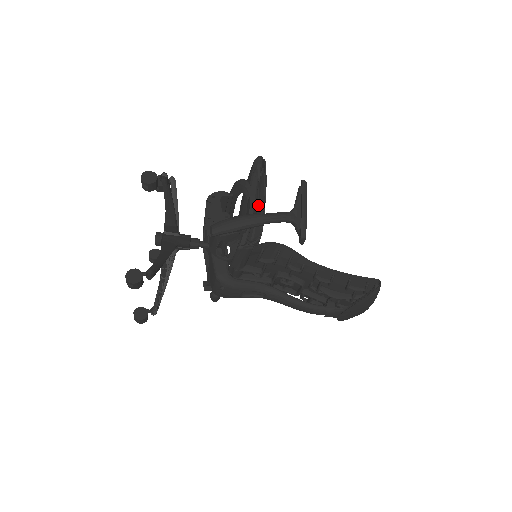
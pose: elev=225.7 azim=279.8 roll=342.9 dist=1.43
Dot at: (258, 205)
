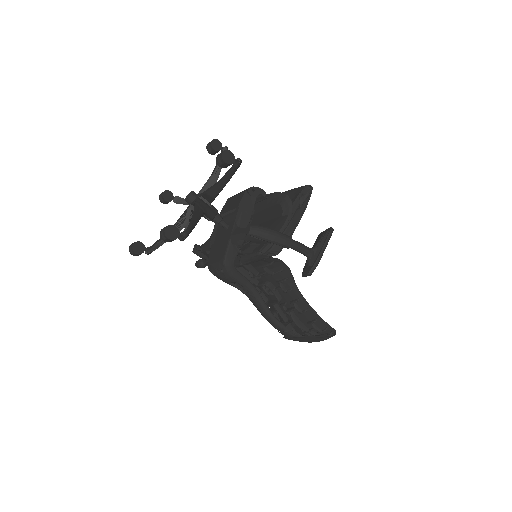
Dot at: (289, 225)
